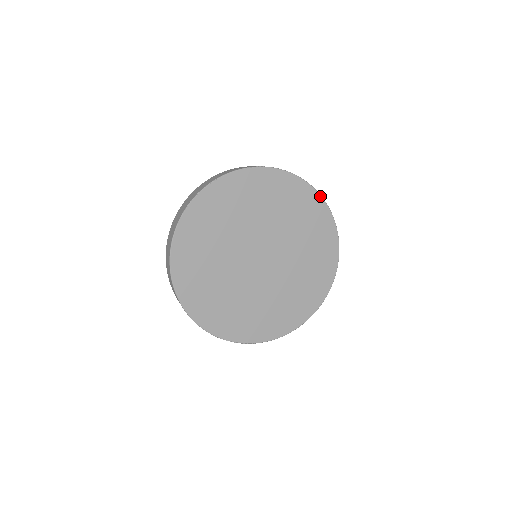
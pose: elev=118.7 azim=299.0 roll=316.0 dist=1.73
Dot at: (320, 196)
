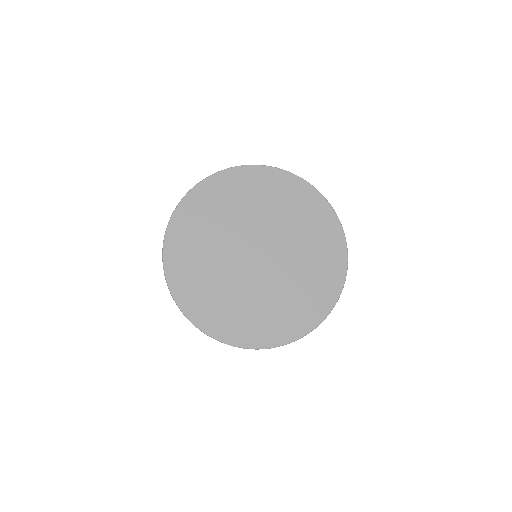
Dot at: (324, 198)
